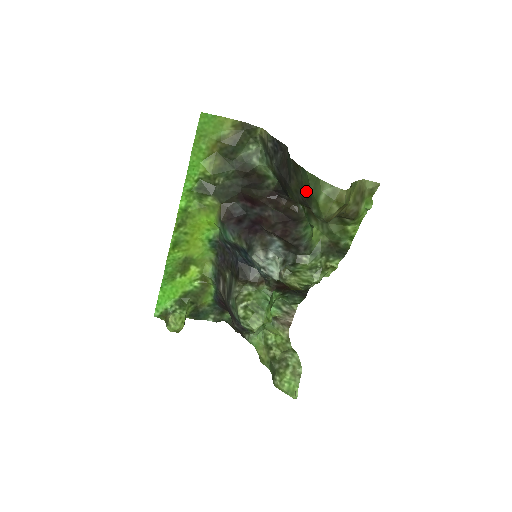
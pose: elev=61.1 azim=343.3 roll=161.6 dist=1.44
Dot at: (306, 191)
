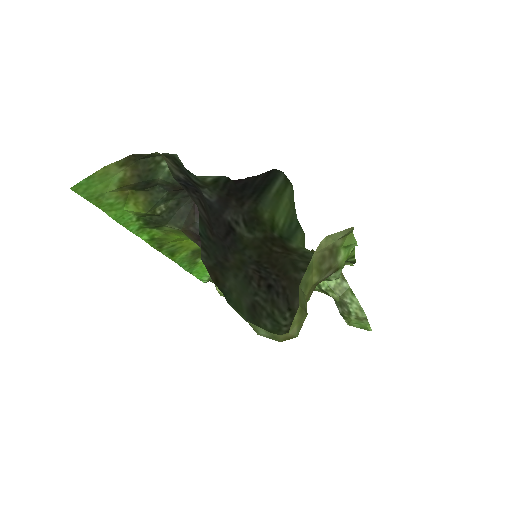
Dot at: (245, 305)
